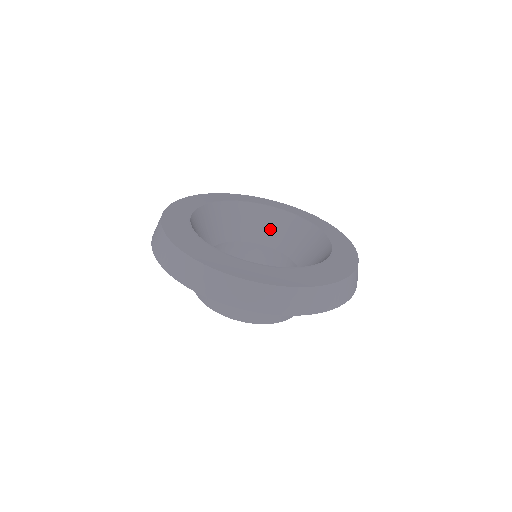
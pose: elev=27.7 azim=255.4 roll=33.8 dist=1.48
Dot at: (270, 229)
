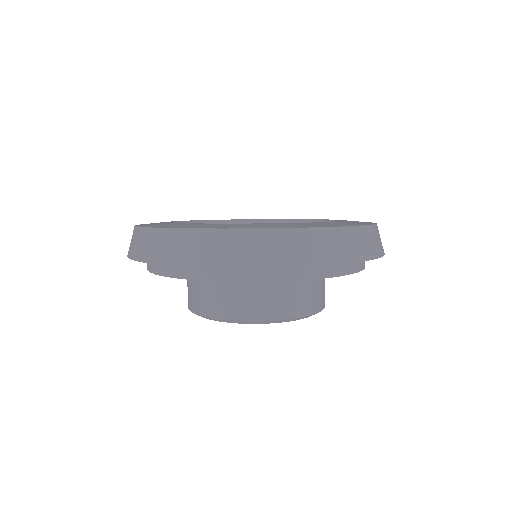
Dot at: occluded
